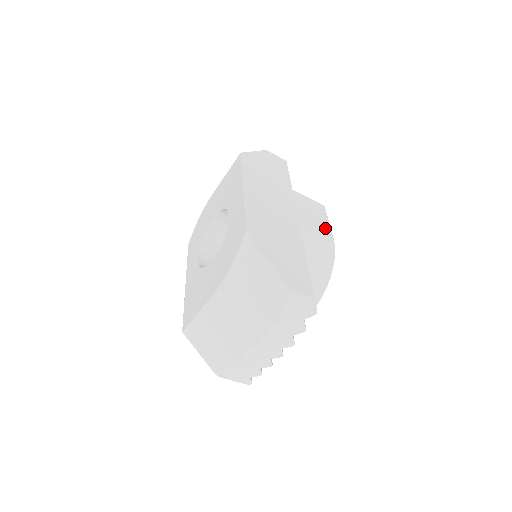
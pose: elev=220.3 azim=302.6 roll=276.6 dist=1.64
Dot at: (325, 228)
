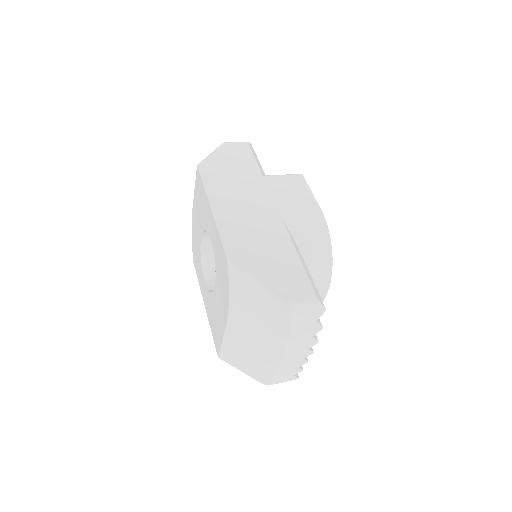
Dot at: (309, 203)
